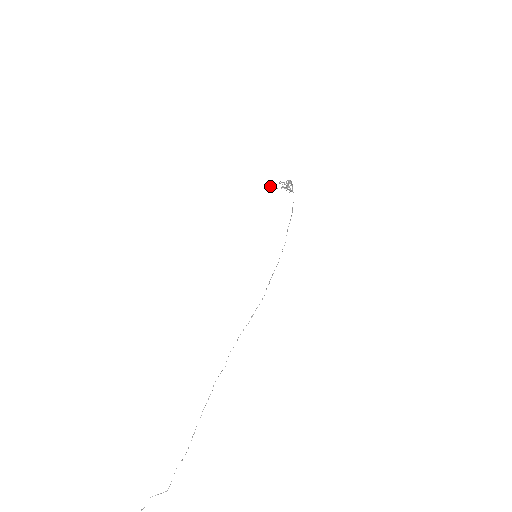
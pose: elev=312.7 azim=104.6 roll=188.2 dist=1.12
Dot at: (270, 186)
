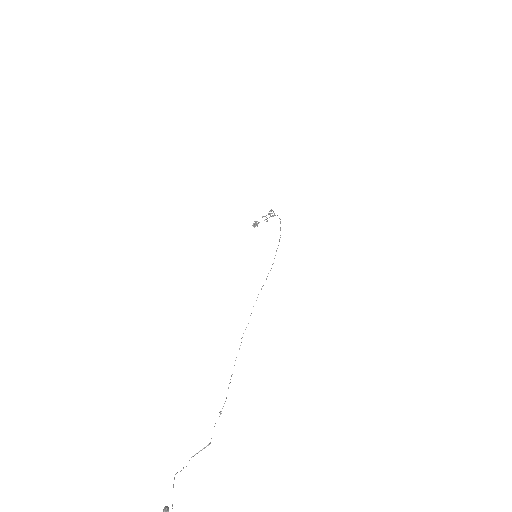
Dot at: (255, 222)
